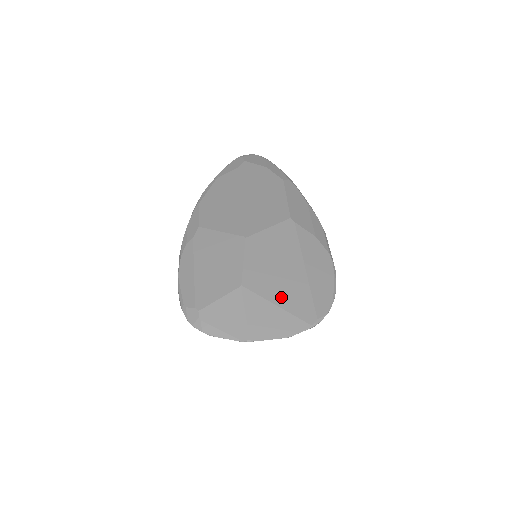
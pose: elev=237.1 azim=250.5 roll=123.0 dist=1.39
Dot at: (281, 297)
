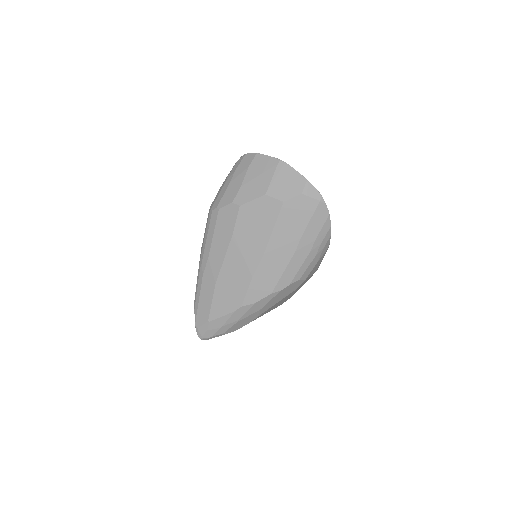
Dot at: occluded
